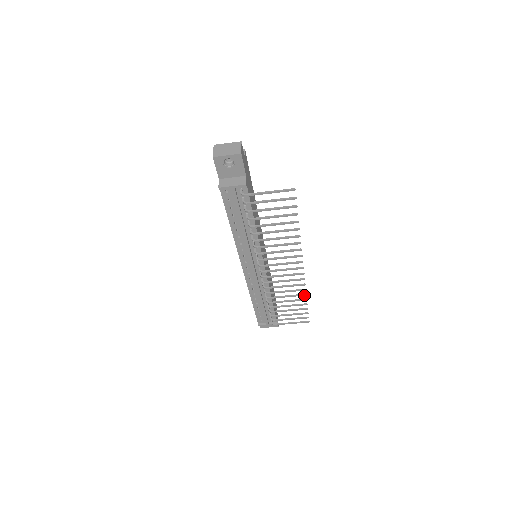
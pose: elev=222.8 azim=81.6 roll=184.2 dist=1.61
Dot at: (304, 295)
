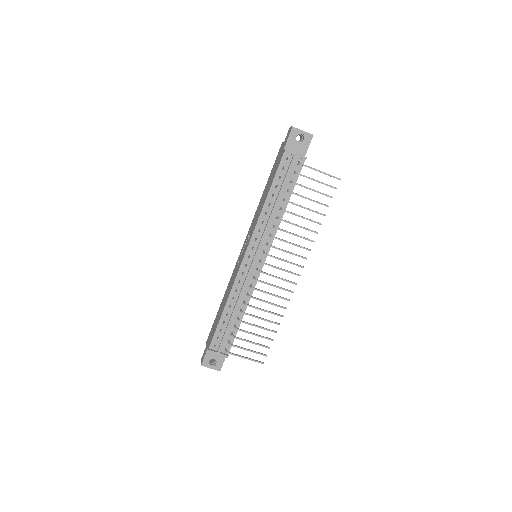
Dot at: (281, 316)
